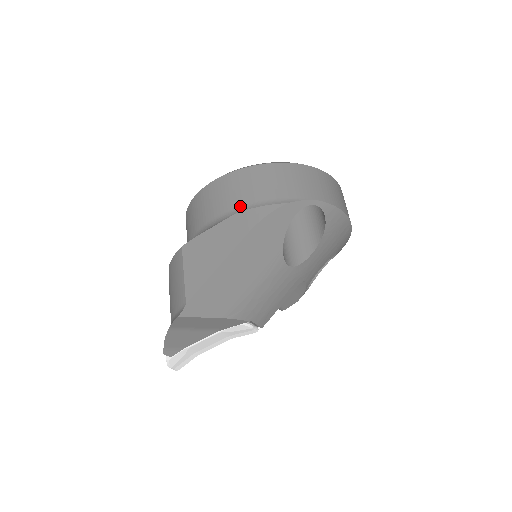
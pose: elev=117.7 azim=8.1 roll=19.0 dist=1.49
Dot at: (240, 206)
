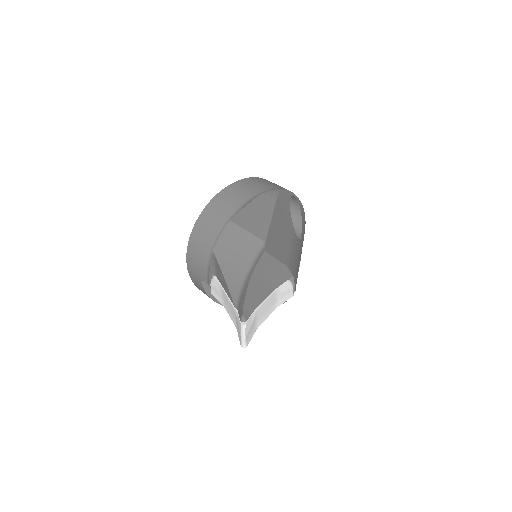
Dot at: (256, 193)
